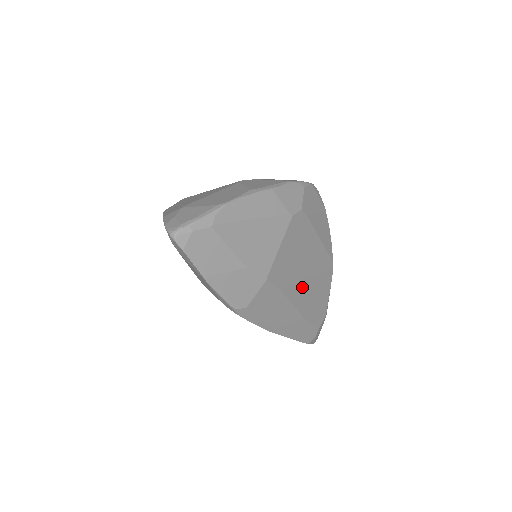
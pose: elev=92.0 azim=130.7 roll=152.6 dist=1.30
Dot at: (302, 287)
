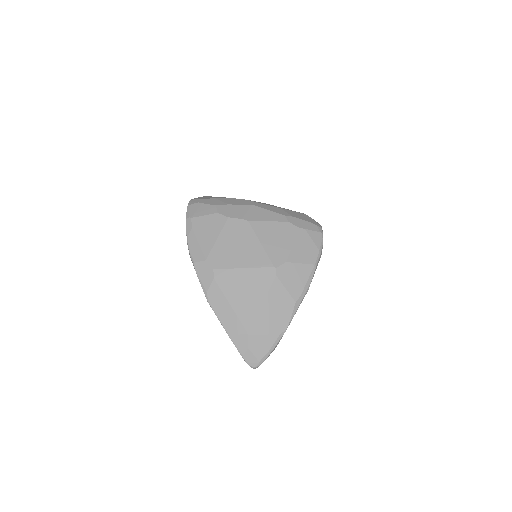
Dot at: occluded
